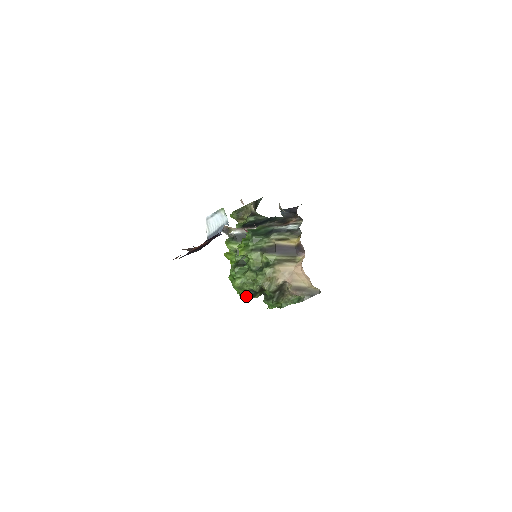
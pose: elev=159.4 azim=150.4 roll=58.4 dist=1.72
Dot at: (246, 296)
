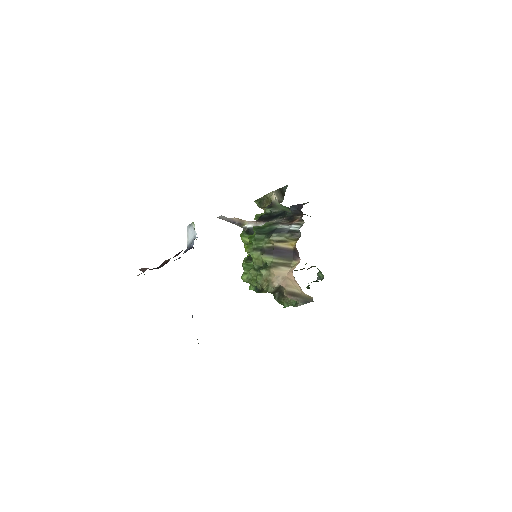
Dot at: occluded
